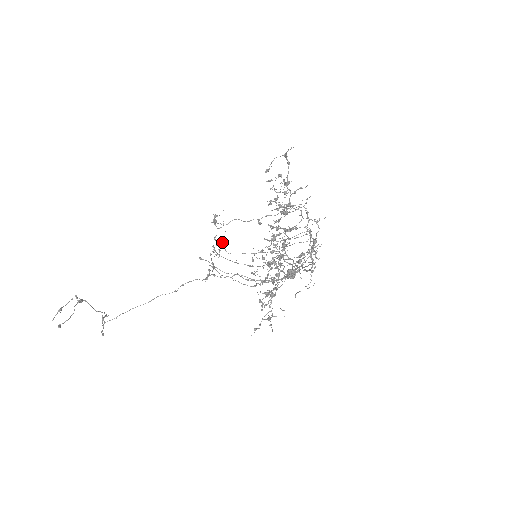
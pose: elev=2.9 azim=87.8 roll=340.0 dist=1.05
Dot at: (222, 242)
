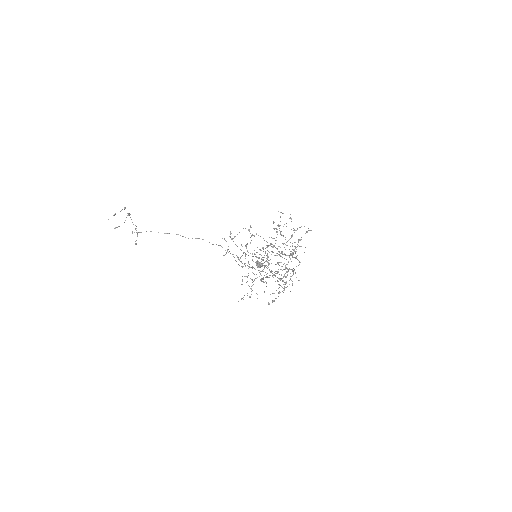
Dot at: occluded
